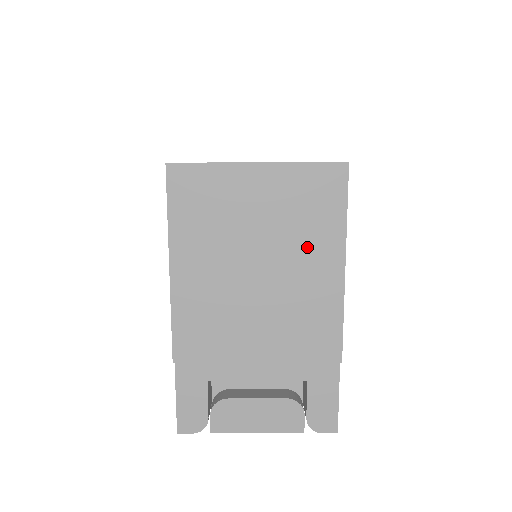
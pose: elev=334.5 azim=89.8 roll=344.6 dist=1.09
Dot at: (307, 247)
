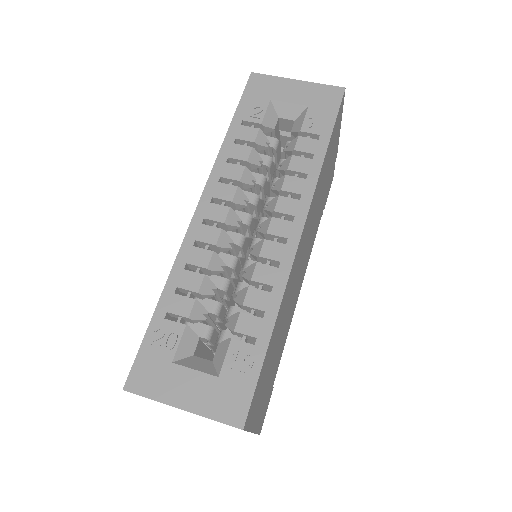
Dot at: occluded
